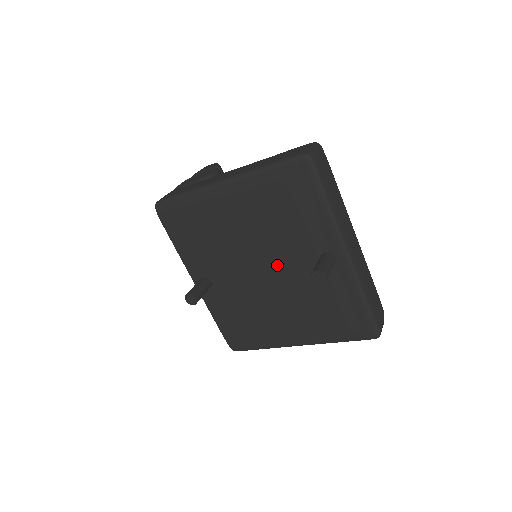
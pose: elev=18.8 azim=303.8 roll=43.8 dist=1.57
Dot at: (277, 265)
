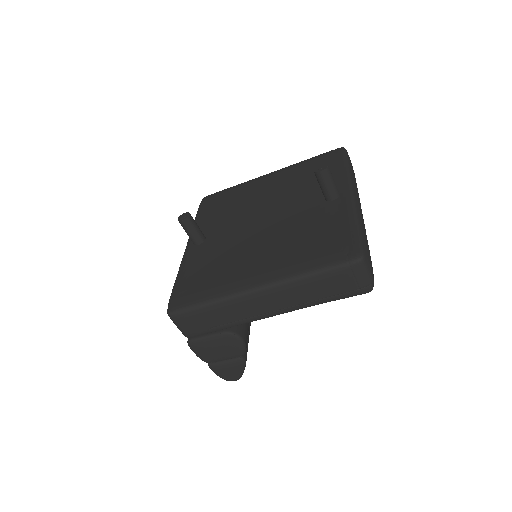
Dot at: (281, 212)
